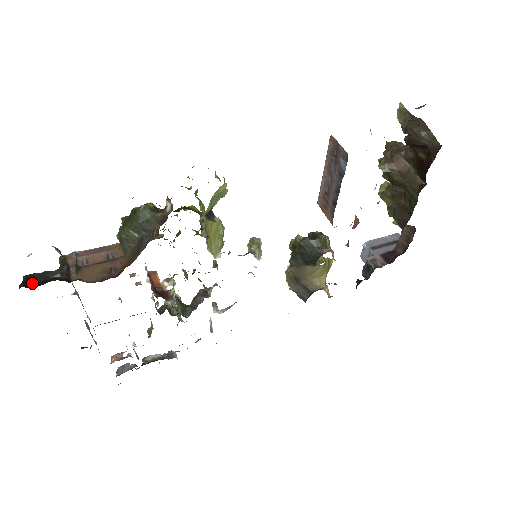
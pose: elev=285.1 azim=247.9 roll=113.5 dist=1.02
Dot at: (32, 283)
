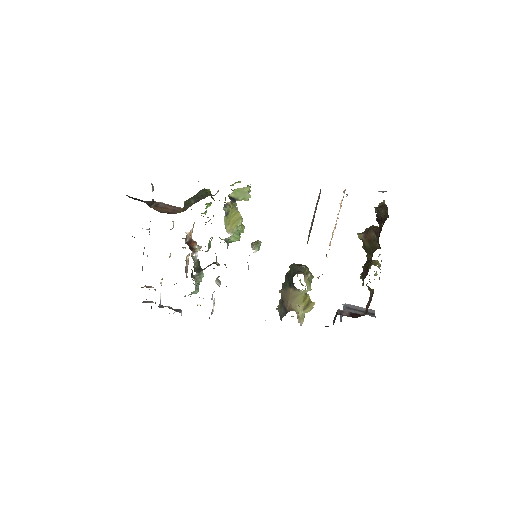
Dot at: (132, 198)
